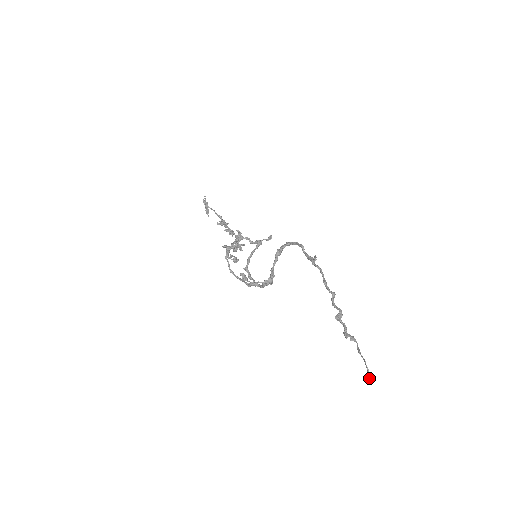
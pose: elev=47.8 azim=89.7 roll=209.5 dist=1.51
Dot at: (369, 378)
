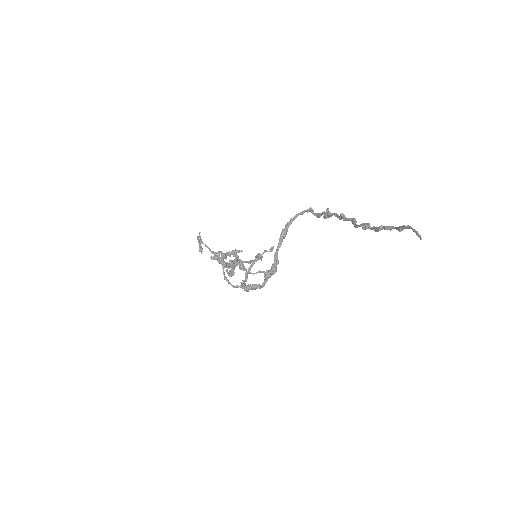
Dot at: (420, 237)
